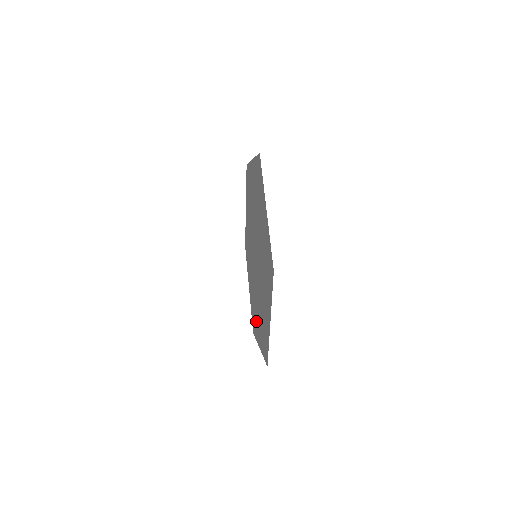
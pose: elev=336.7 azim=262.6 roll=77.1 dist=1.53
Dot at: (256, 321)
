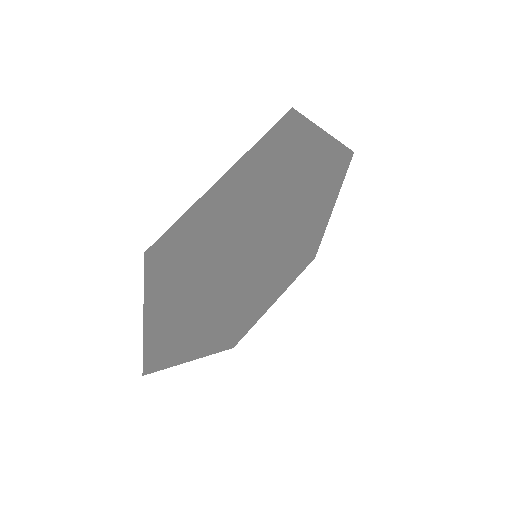
Dot at: (285, 276)
